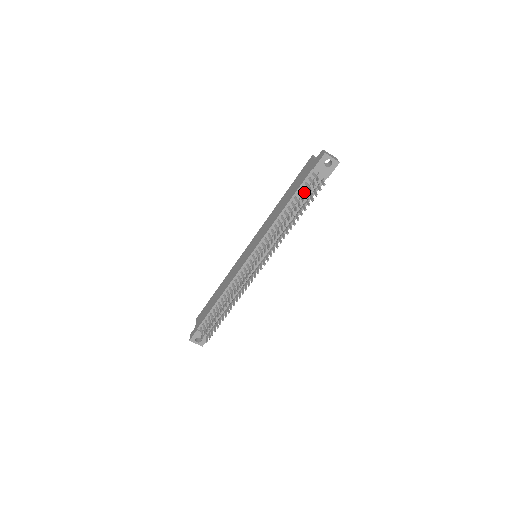
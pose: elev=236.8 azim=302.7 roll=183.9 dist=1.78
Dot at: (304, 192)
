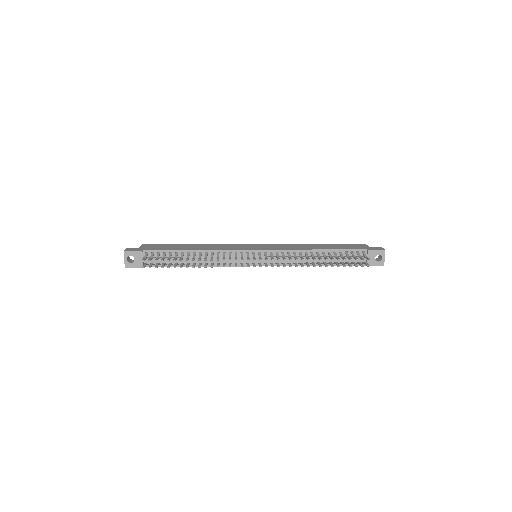
Dot at: (348, 255)
